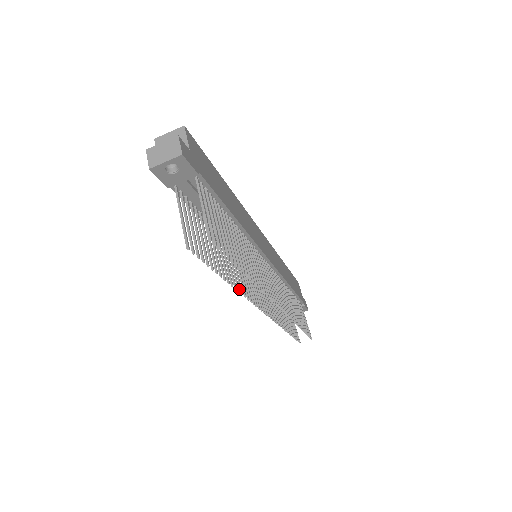
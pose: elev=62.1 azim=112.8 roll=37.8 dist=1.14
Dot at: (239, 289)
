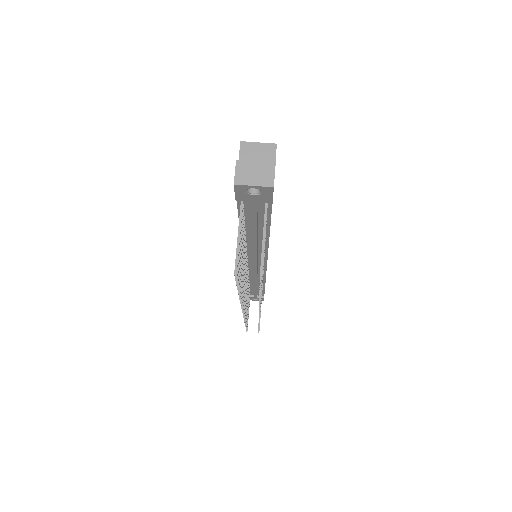
Dot at: occluded
